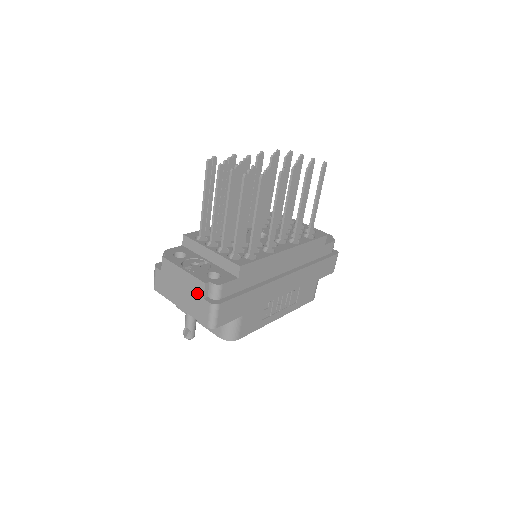
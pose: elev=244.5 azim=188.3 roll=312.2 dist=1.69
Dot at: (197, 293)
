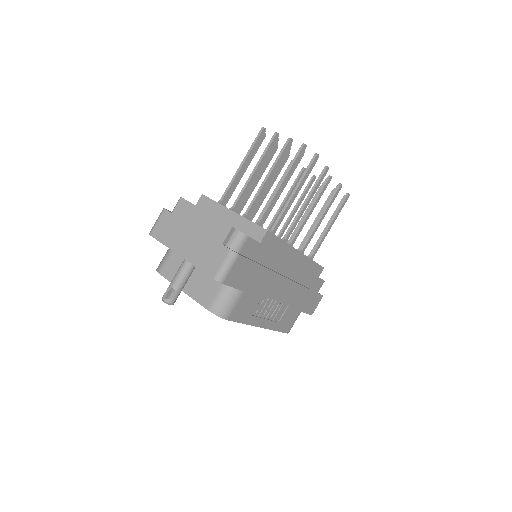
Dot at: (215, 238)
